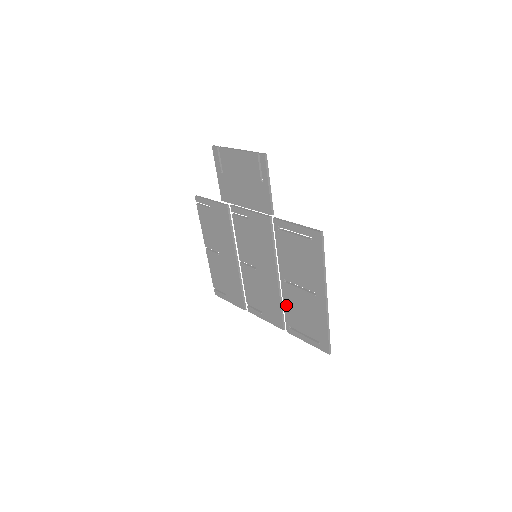
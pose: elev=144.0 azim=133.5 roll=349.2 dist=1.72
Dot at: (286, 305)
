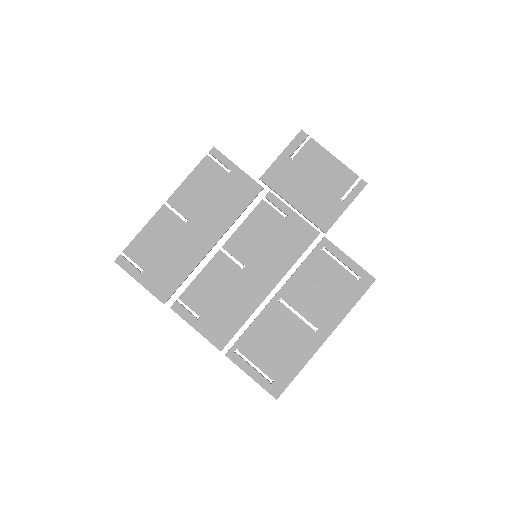
Dot at: (256, 325)
